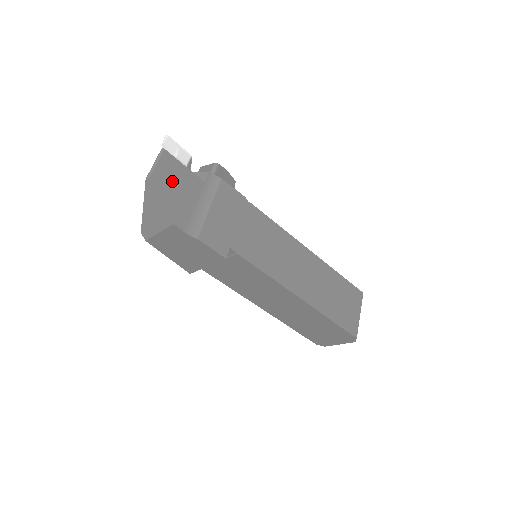
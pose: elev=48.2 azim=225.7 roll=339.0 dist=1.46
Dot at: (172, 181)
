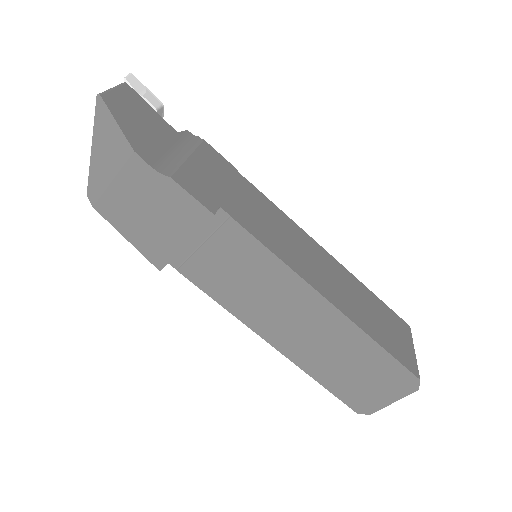
Dot at: (135, 113)
